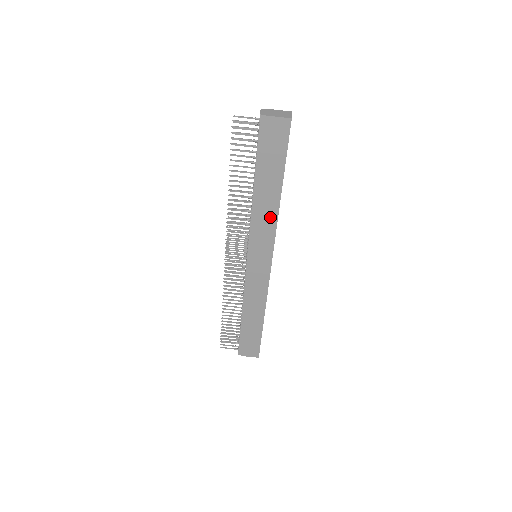
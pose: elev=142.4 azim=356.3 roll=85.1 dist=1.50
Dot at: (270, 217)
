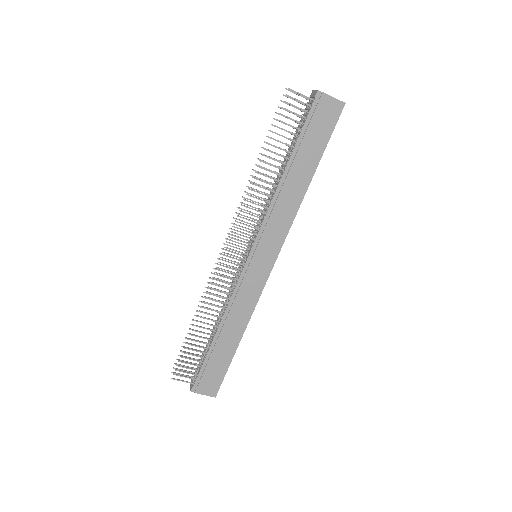
Dot at: (291, 207)
